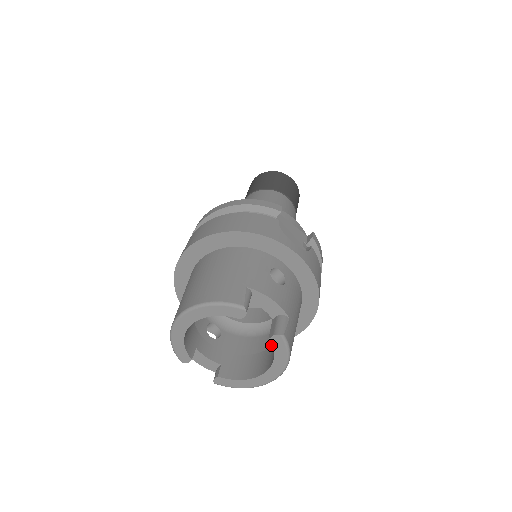
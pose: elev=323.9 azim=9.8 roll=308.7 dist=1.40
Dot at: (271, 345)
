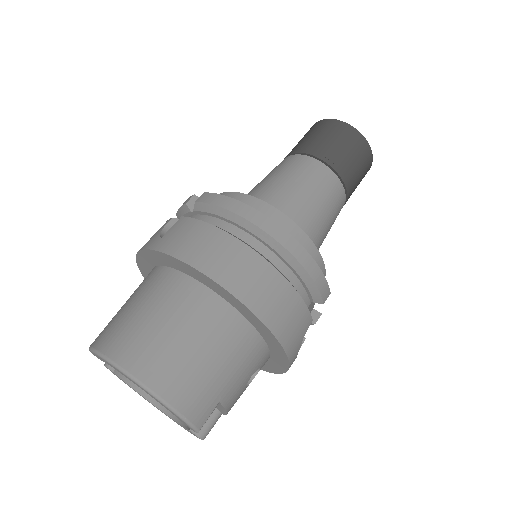
Dot at: occluded
